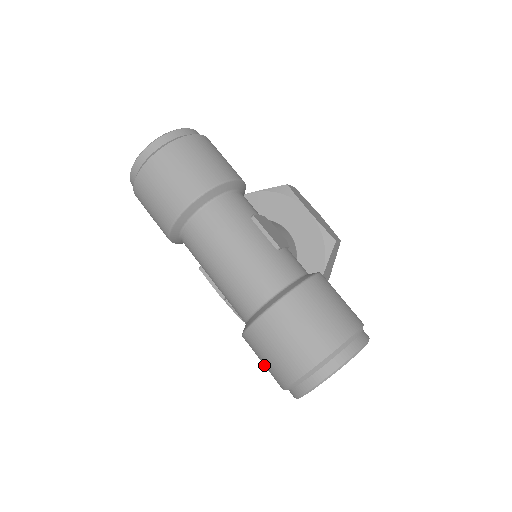
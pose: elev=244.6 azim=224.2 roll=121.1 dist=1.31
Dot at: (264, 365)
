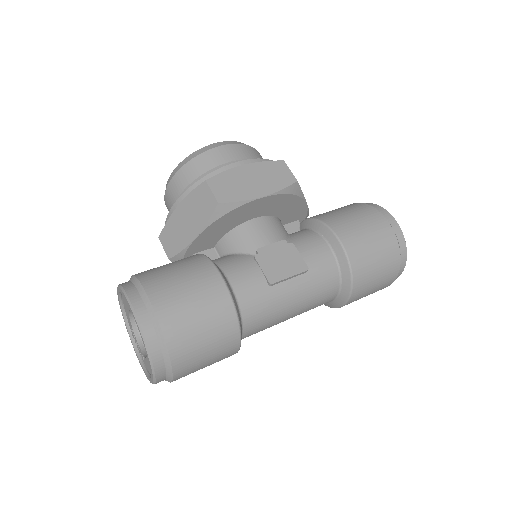
Dot at: occluded
